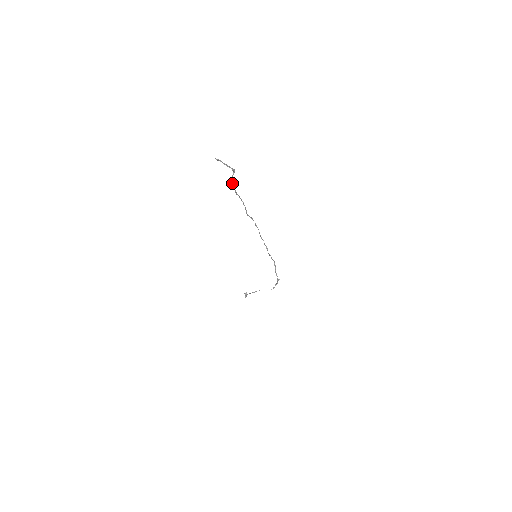
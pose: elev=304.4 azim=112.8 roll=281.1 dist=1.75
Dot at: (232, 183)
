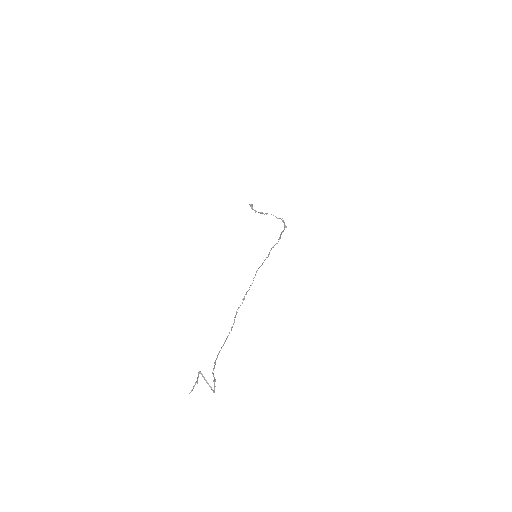
Dot at: (215, 364)
